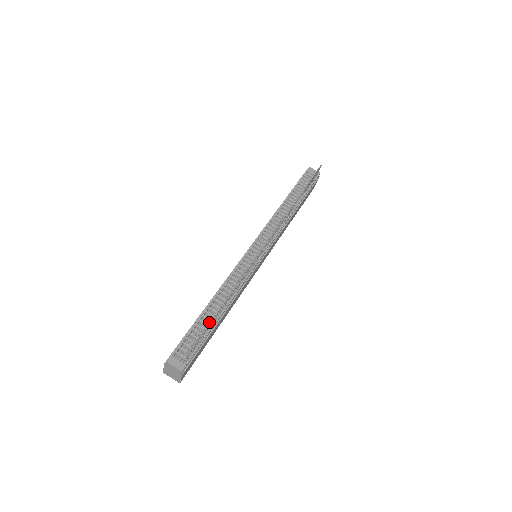
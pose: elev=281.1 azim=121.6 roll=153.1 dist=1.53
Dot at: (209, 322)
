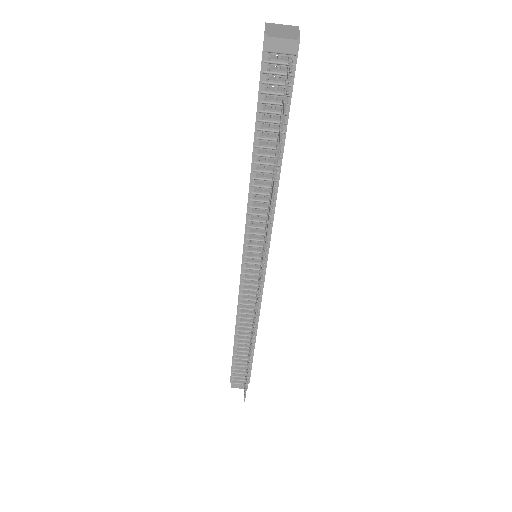
Dot at: (246, 351)
